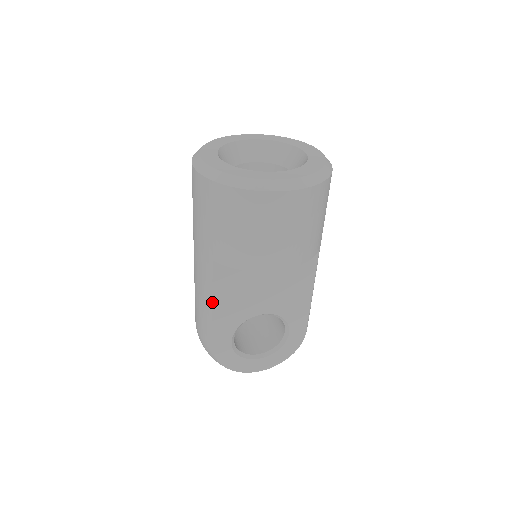
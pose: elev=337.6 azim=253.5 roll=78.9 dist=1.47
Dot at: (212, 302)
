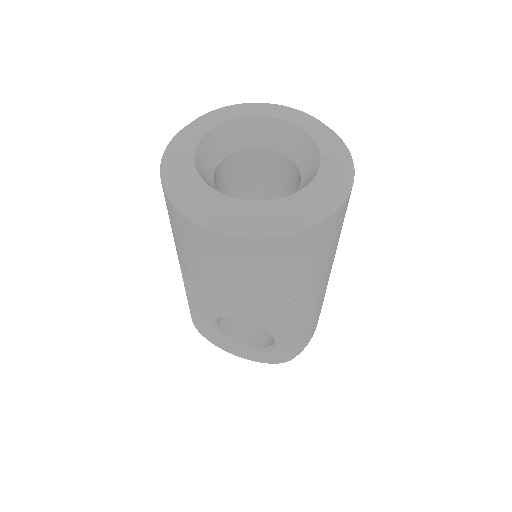
Dot at: (185, 288)
